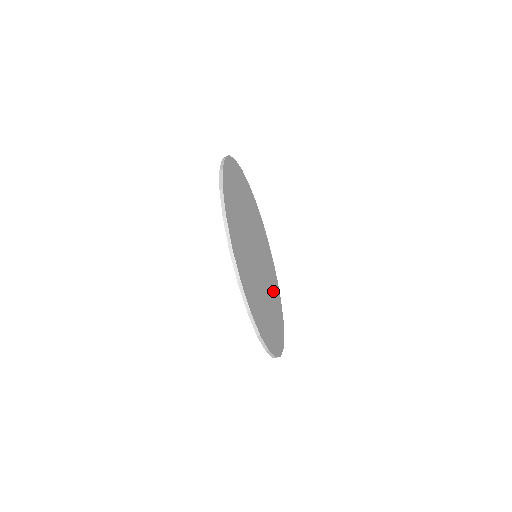
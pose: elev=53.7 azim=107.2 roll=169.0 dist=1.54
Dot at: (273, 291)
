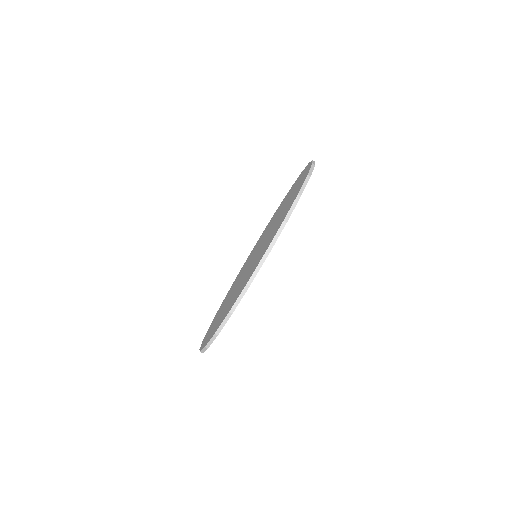
Dot at: occluded
